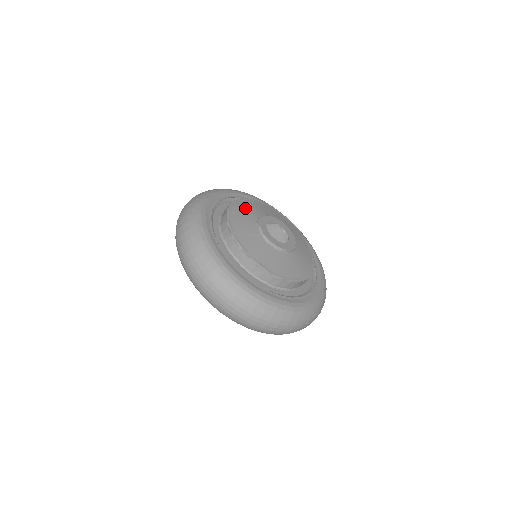
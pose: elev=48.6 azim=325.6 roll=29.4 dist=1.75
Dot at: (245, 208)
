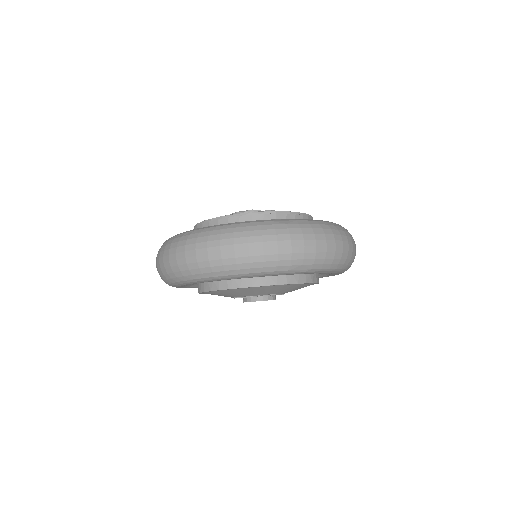
Dot at: occluded
